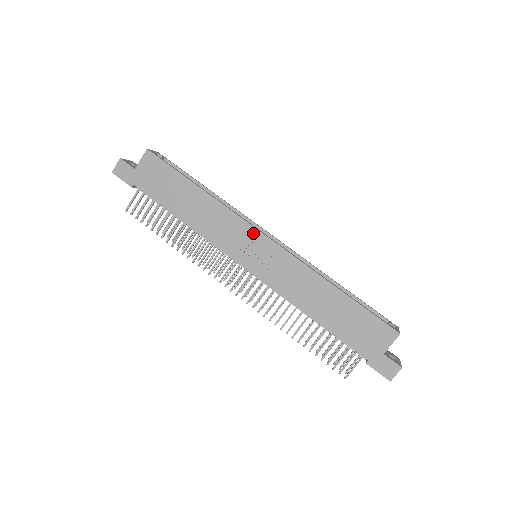
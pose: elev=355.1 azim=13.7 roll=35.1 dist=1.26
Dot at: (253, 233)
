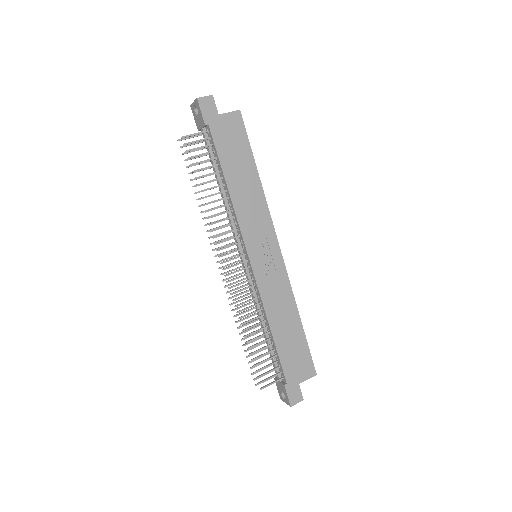
Dot at: (273, 239)
